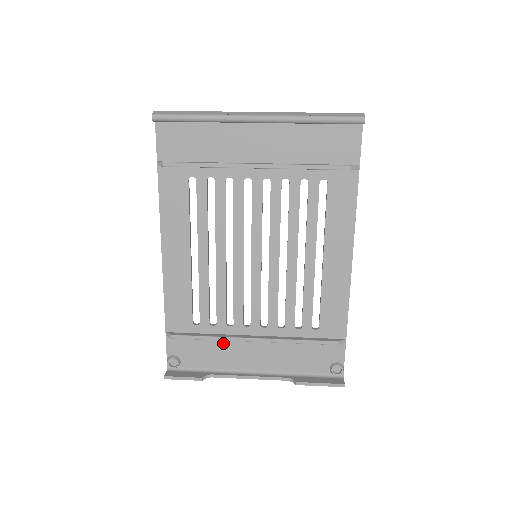
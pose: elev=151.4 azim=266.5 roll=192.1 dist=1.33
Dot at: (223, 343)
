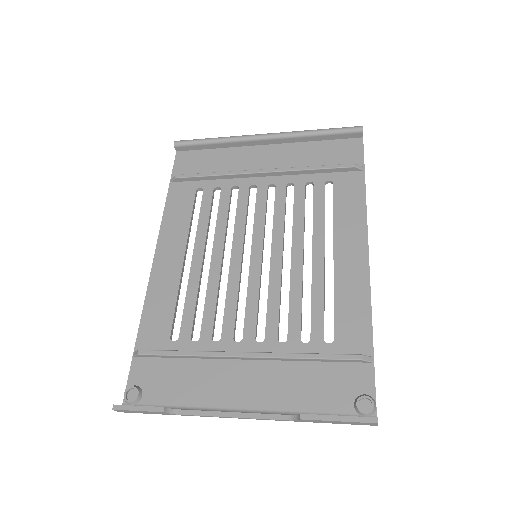
Dot at: (204, 366)
